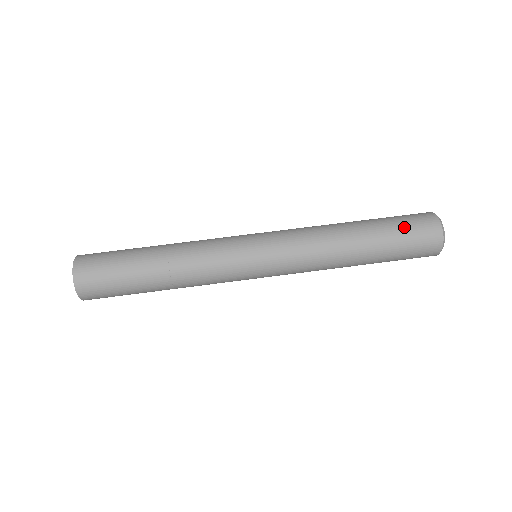
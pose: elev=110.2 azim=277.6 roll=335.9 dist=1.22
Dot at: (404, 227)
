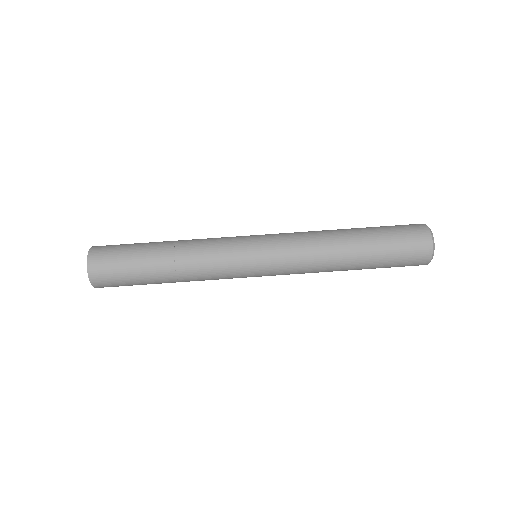
Dot at: (396, 262)
